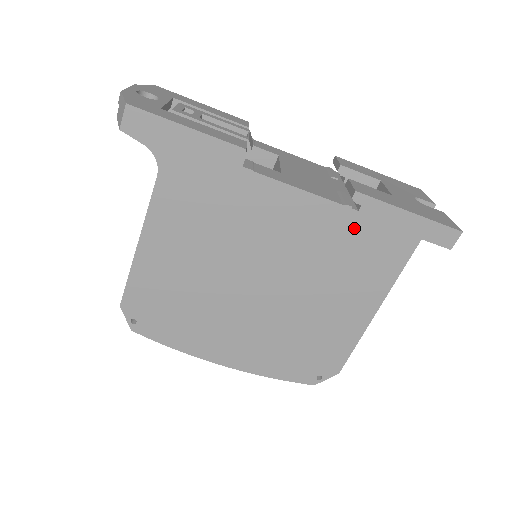
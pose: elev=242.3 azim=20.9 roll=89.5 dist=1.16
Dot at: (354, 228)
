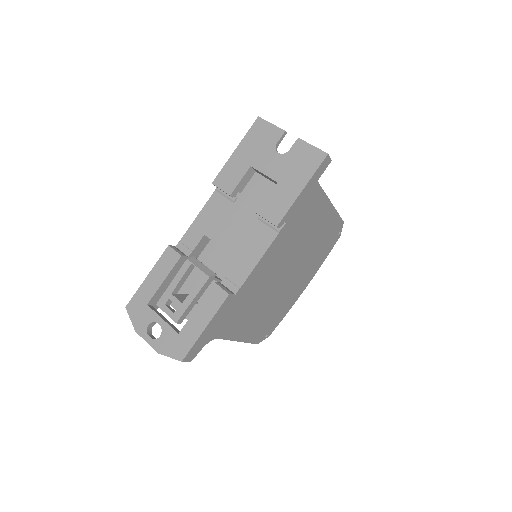
Dot at: (292, 225)
